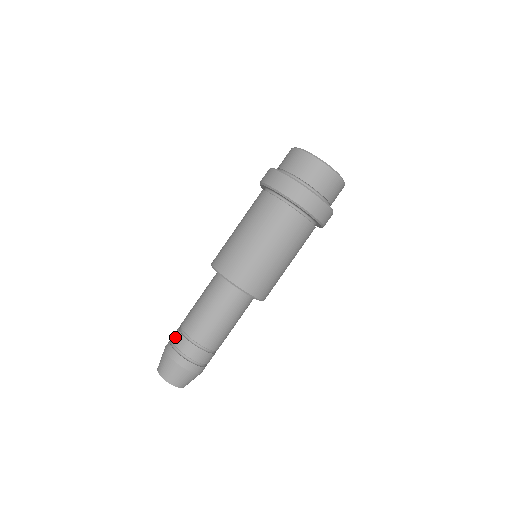
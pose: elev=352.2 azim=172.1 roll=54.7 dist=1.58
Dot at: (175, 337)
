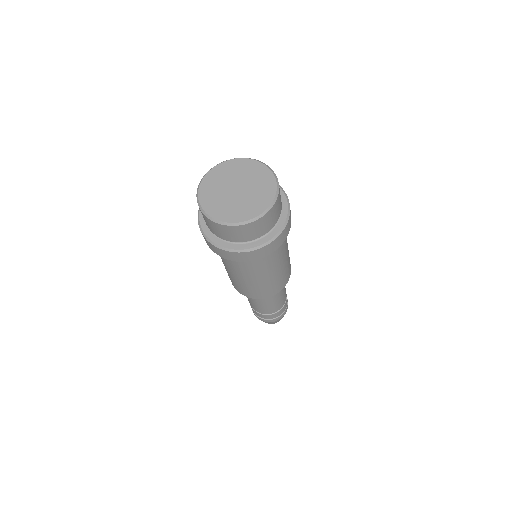
Dot at: (261, 317)
